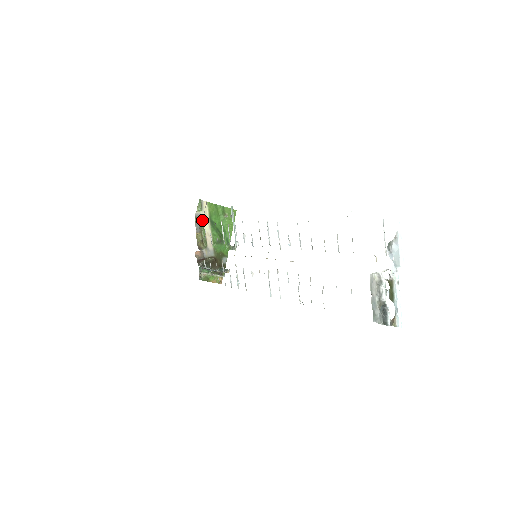
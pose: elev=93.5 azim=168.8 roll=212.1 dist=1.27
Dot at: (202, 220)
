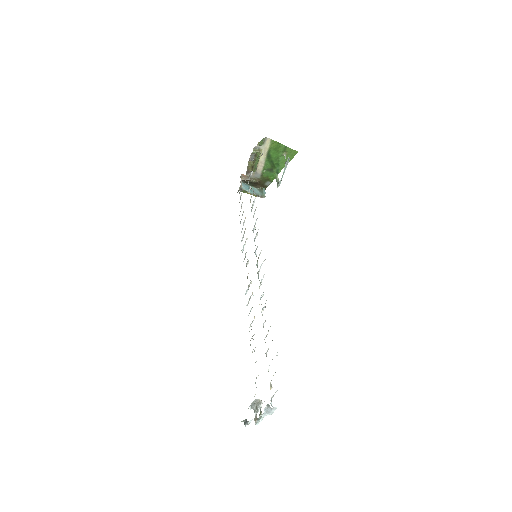
Dot at: (259, 154)
